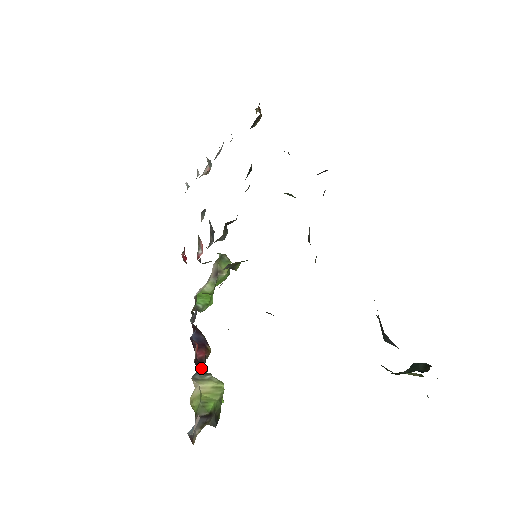
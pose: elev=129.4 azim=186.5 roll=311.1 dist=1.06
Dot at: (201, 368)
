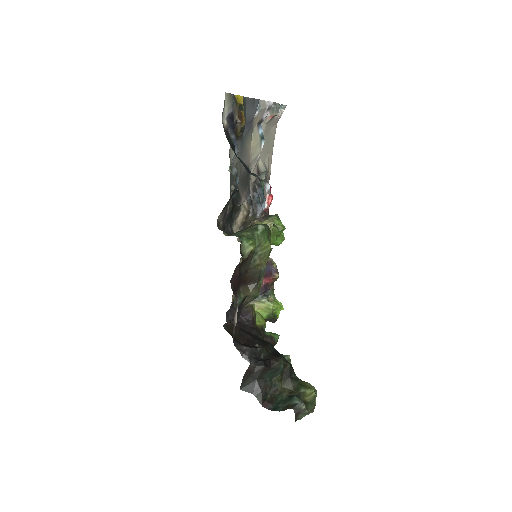
Dot at: (262, 292)
